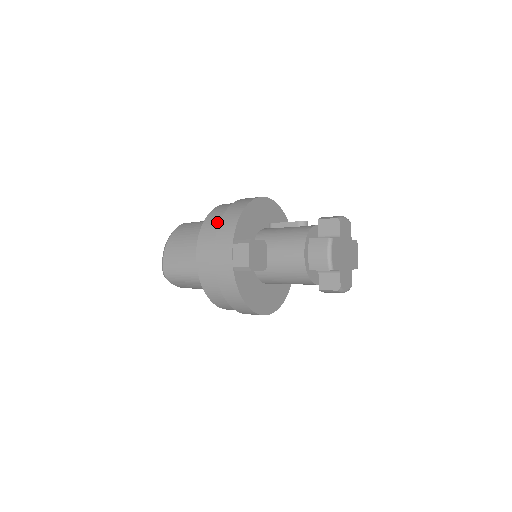
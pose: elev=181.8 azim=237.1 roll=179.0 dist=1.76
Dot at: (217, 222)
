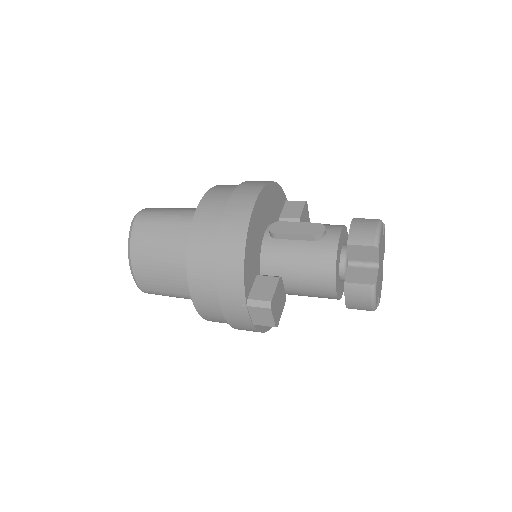
Dot at: (209, 268)
